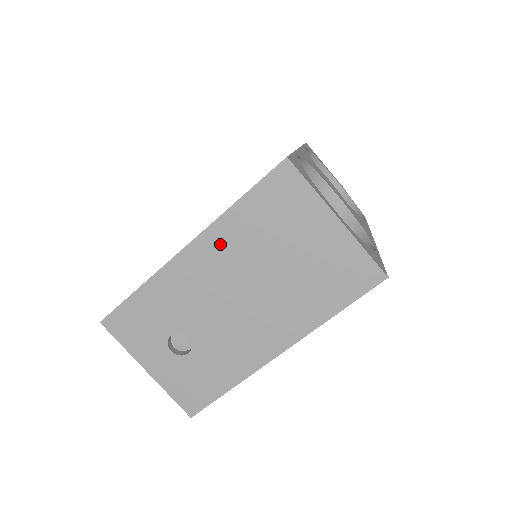
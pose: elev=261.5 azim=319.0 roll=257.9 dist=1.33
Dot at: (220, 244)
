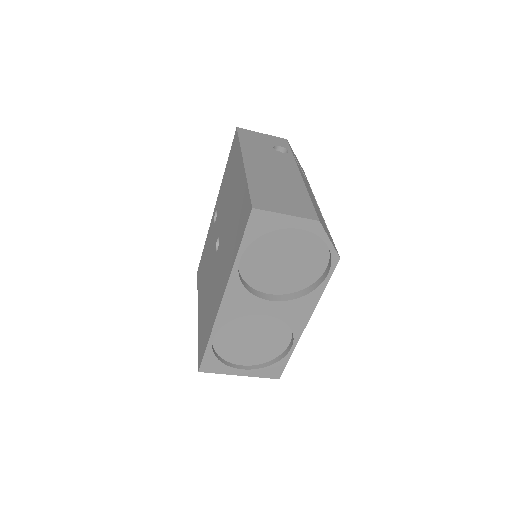
Dot at: occluded
